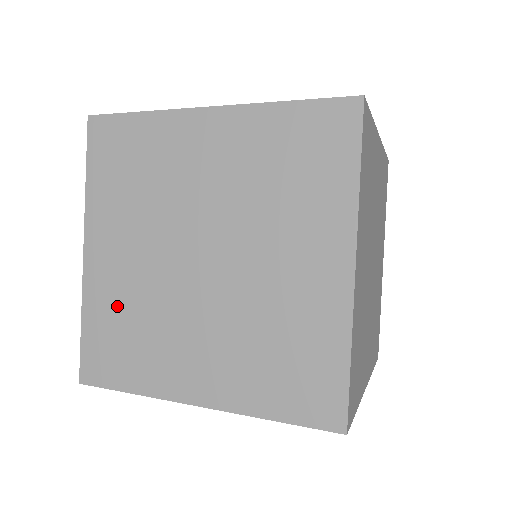
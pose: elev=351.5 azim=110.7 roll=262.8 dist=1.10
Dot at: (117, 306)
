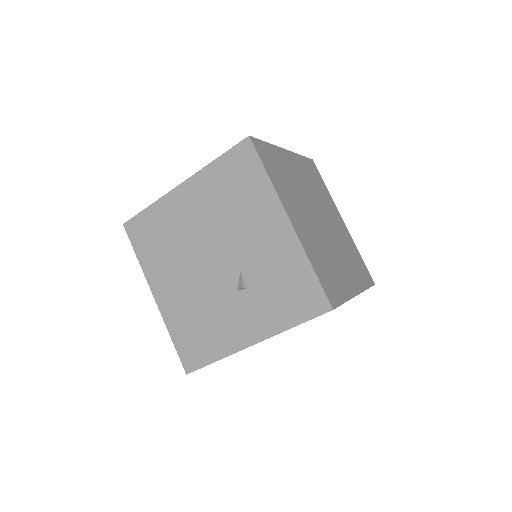
Dot at: occluded
